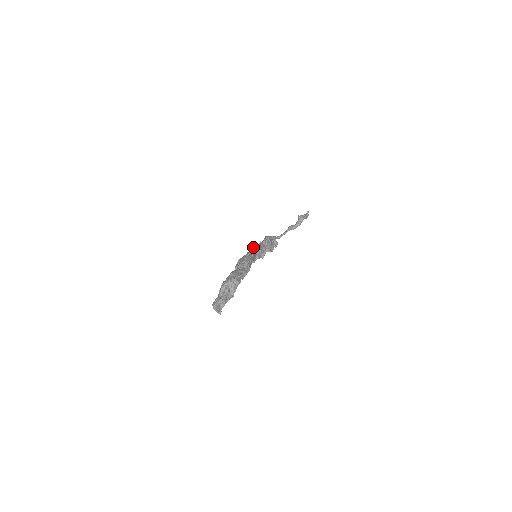
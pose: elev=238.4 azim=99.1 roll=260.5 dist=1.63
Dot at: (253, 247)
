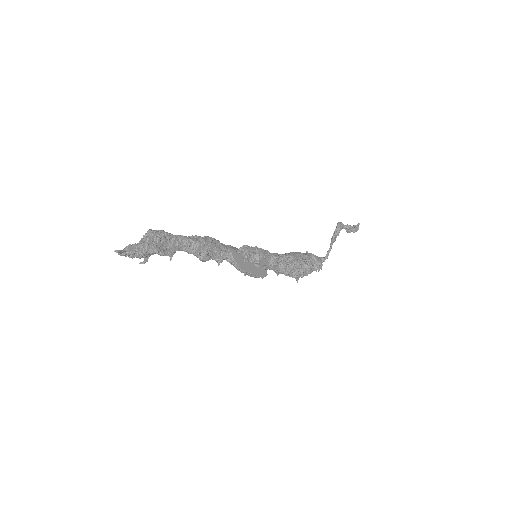
Dot at: occluded
